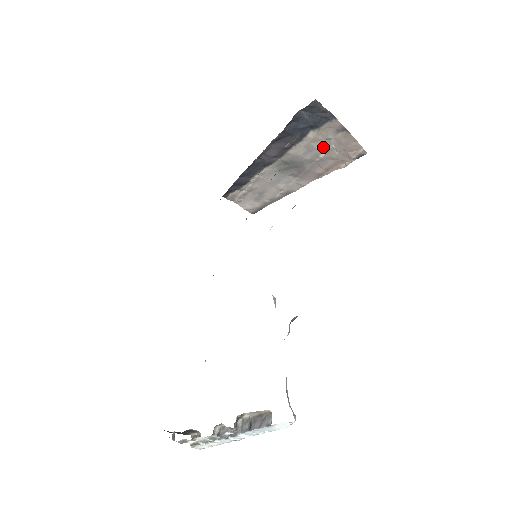
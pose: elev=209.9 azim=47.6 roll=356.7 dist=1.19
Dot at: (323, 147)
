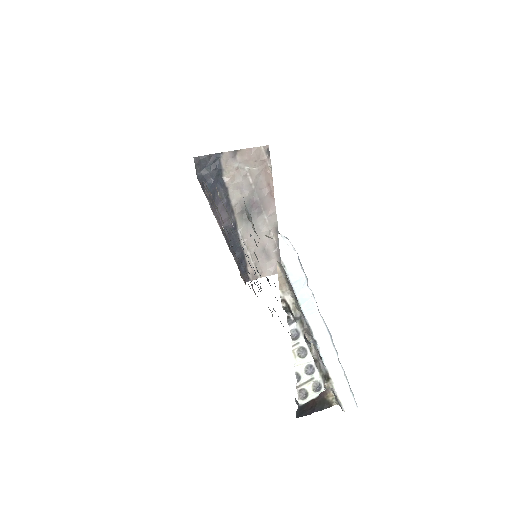
Dot at: (243, 176)
